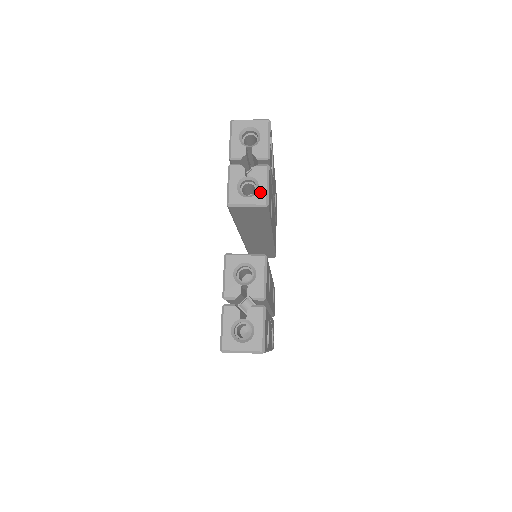
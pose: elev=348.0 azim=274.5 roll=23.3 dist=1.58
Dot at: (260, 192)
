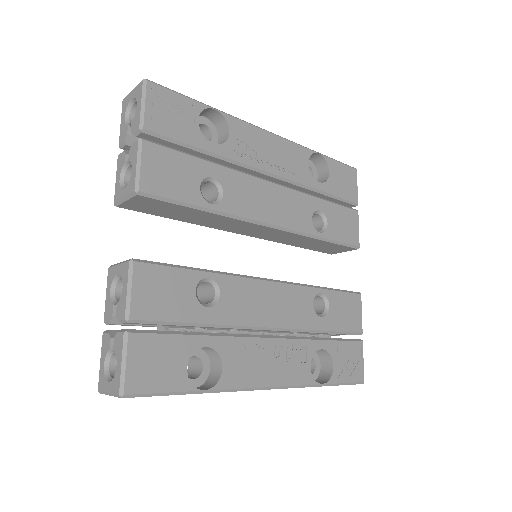
Dot at: (132, 177)
